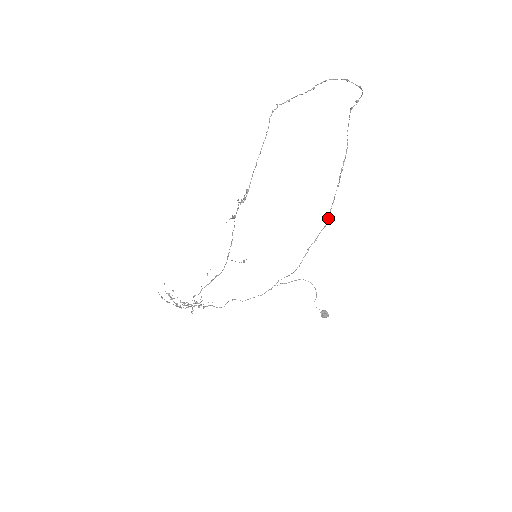
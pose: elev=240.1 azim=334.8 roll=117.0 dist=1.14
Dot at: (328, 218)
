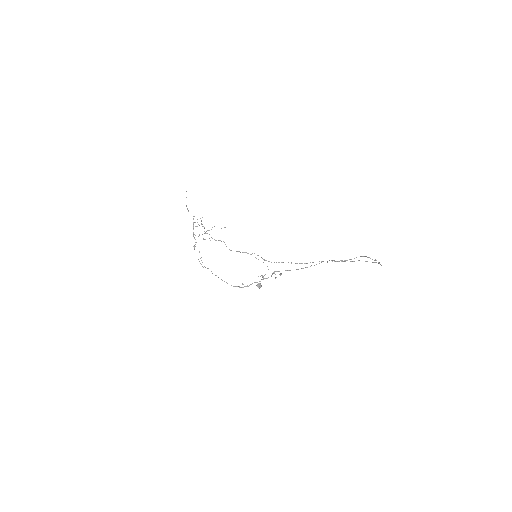
Dot at: occluded
